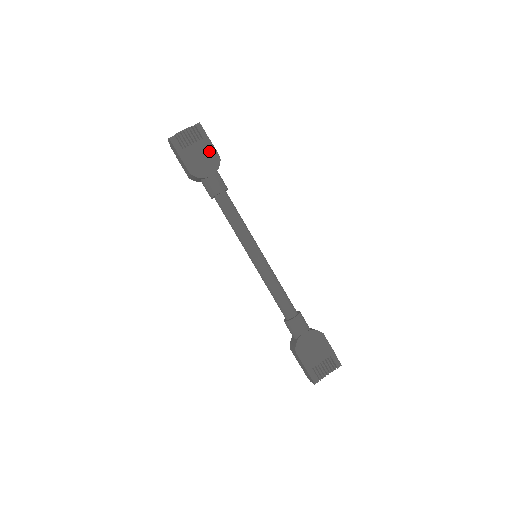
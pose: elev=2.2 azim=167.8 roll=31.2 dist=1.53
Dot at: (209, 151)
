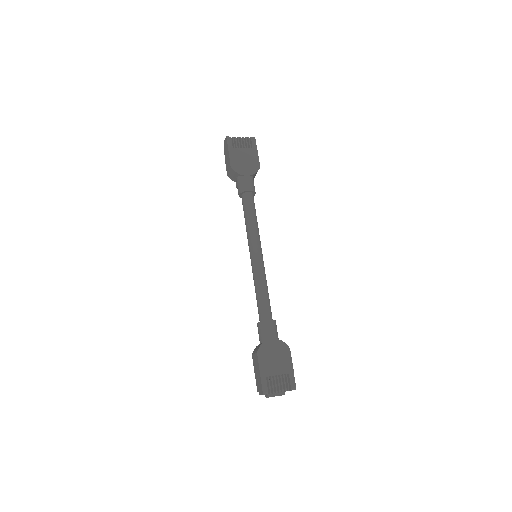
Dot at: (253, 158)
